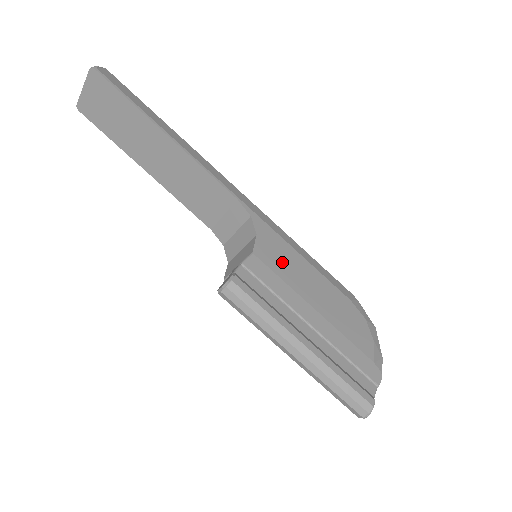
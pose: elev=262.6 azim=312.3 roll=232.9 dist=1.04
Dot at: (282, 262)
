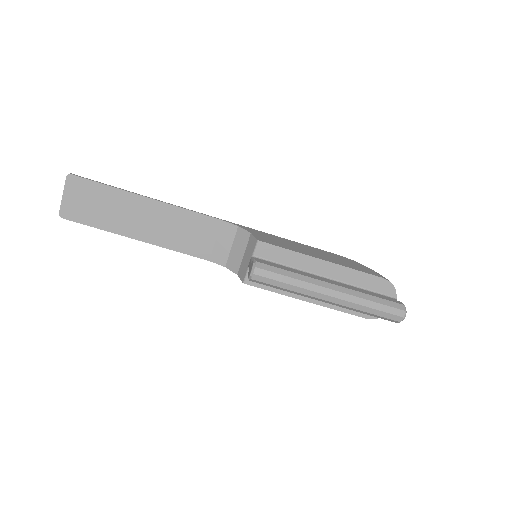
Dot at: (280, 243)
